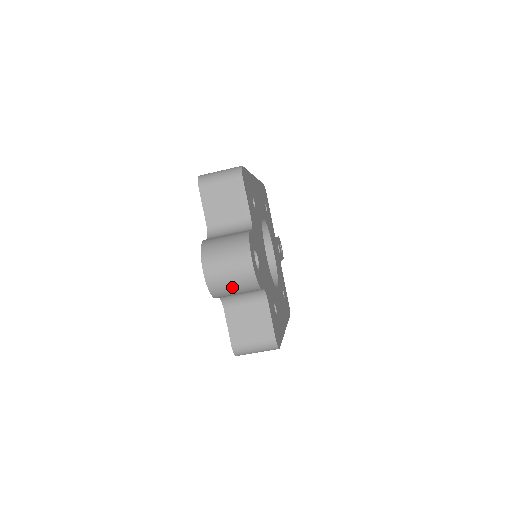
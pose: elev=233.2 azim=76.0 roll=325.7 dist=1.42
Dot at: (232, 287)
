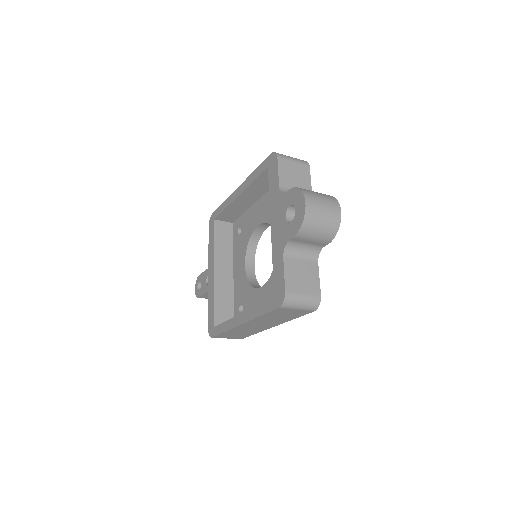
Dot at: (320, 226)
